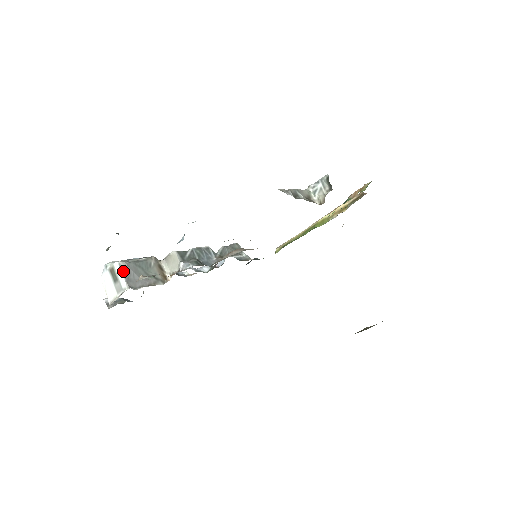
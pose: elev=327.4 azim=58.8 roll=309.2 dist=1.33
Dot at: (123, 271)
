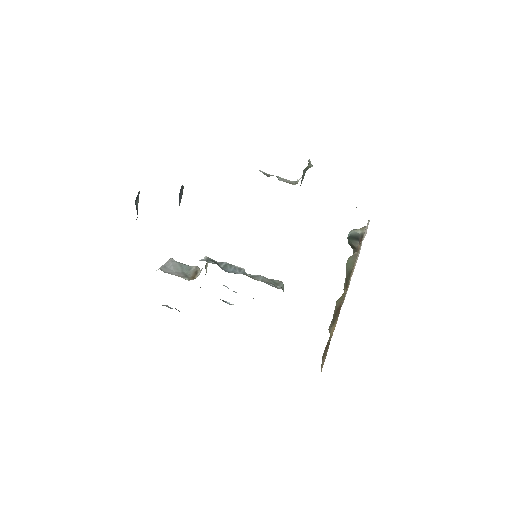
Dot at: (166, 262)
